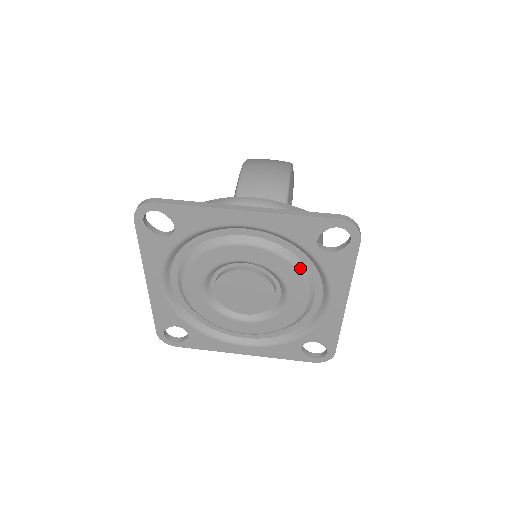
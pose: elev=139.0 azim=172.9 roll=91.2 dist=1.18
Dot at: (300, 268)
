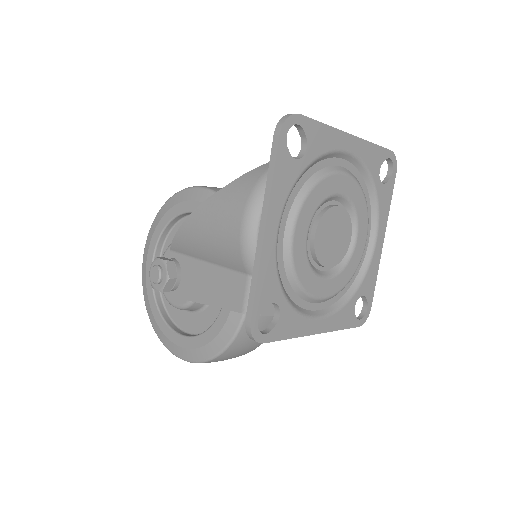
Dot at: (366, 203)
